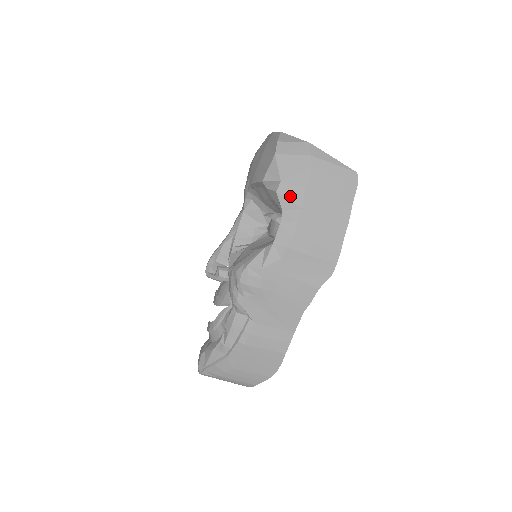
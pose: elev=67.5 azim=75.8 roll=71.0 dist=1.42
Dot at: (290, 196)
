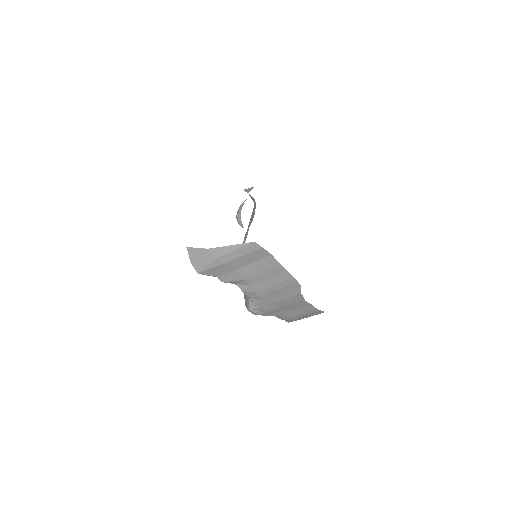
Dot at: (231, 279)
